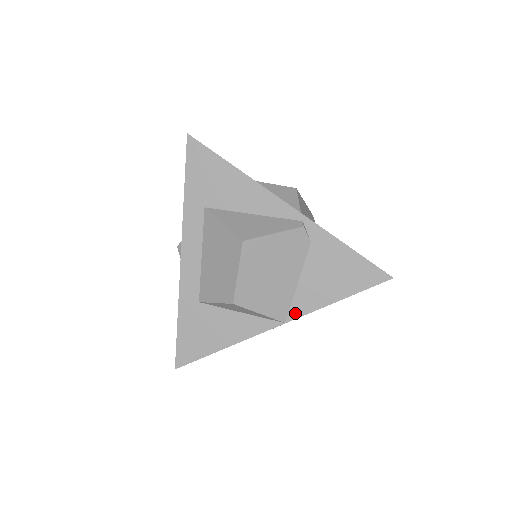
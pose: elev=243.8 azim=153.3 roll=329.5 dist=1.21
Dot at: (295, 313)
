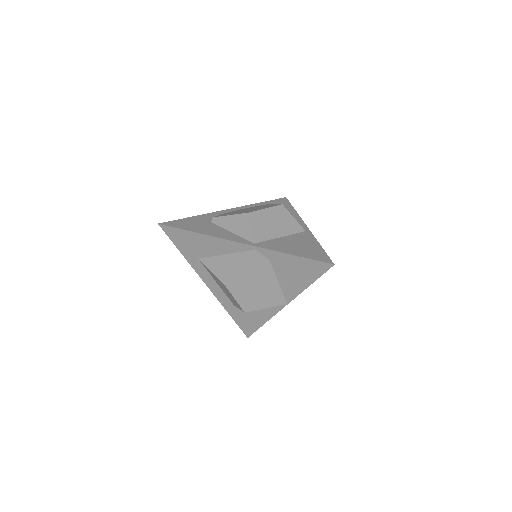
Dot at: (289, 298)
